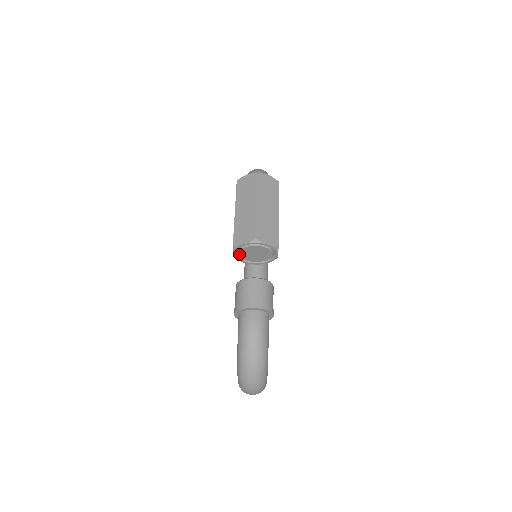
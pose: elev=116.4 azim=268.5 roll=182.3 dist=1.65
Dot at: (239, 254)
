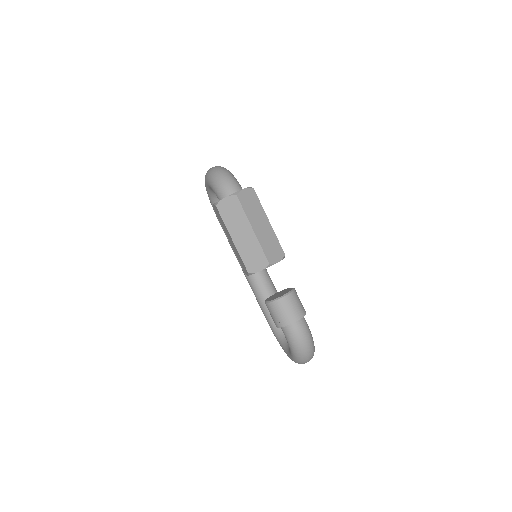
Dot at: occluded
